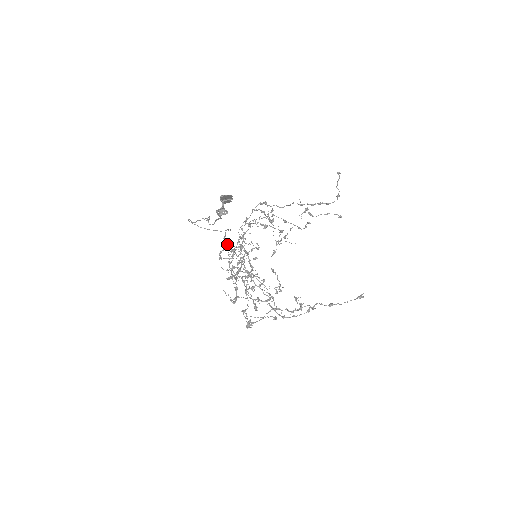
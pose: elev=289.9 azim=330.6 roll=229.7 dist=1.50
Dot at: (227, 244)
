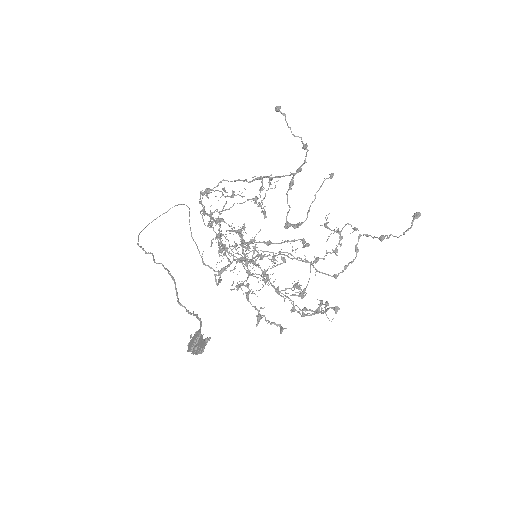
Dot at: occluded
